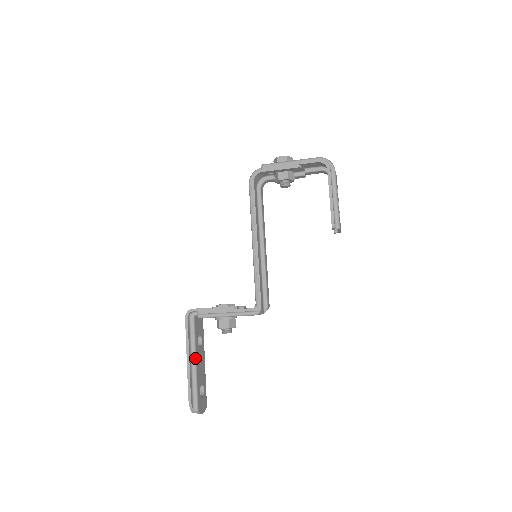
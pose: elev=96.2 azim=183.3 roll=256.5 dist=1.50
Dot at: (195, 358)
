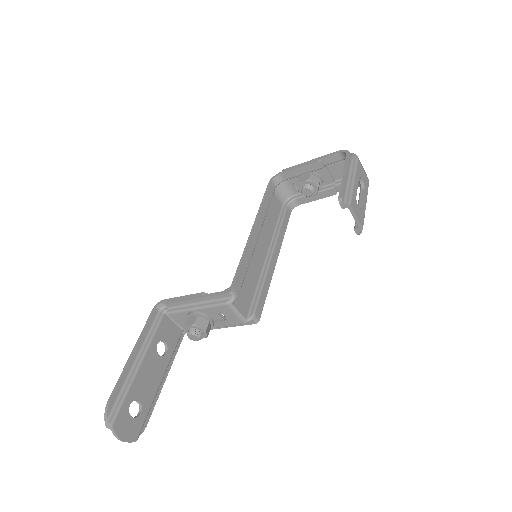
Dot at: (142, 357)
